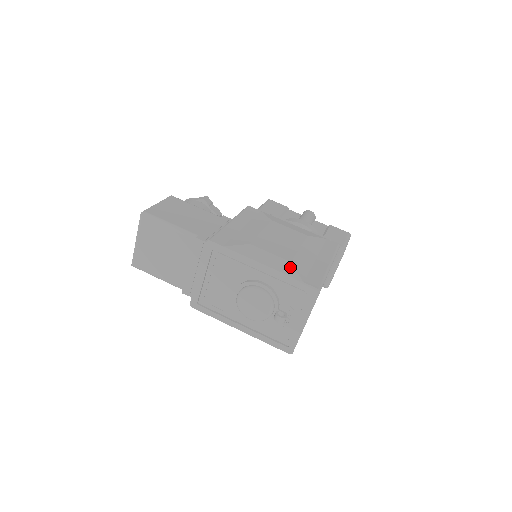
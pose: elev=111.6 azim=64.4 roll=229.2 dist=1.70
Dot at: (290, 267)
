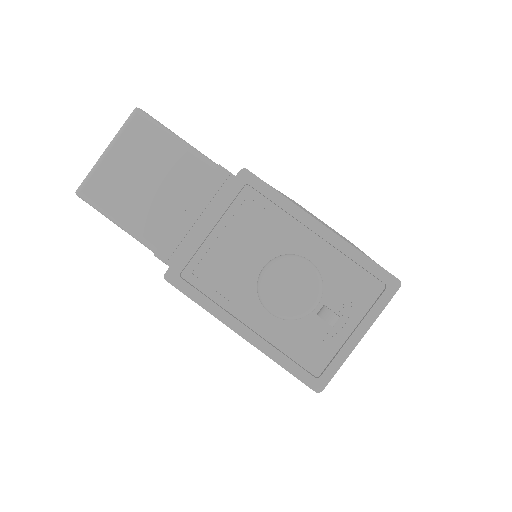
Dot at: (354, 245)
